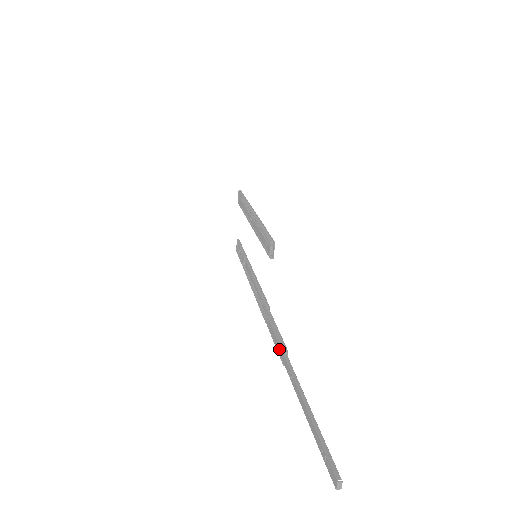
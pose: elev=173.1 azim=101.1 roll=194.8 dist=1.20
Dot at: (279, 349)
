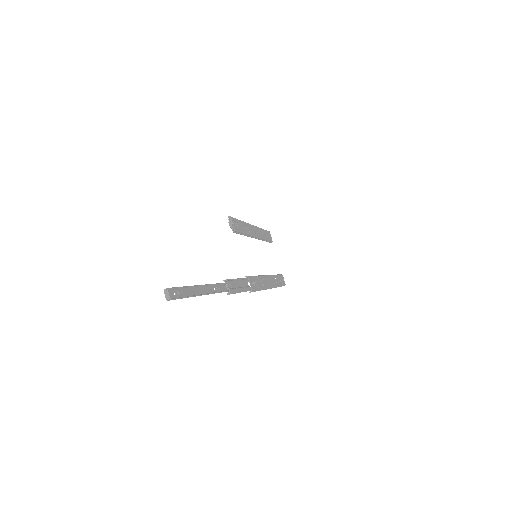
Dot at: (230, 287)
